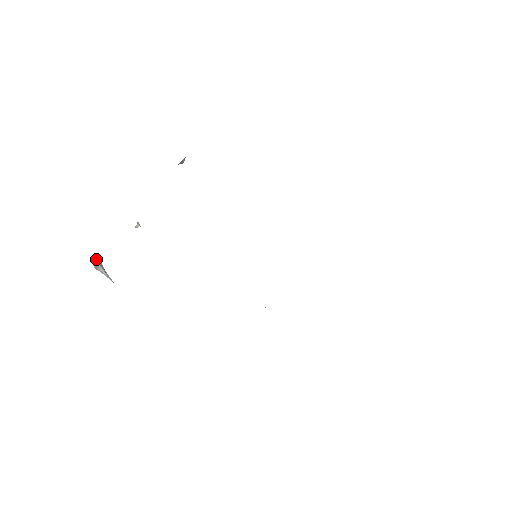
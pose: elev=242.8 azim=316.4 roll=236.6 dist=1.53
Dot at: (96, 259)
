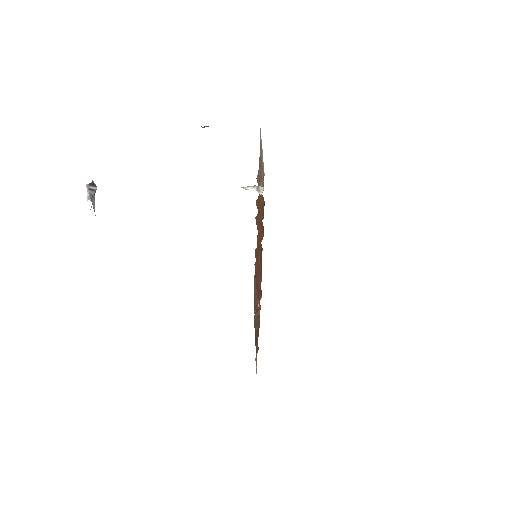
Dot at: occluded
